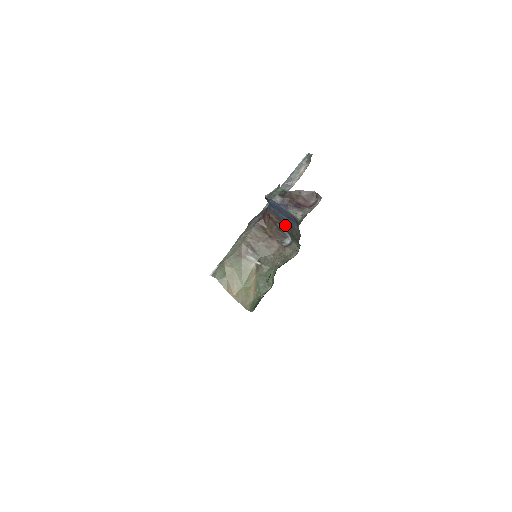
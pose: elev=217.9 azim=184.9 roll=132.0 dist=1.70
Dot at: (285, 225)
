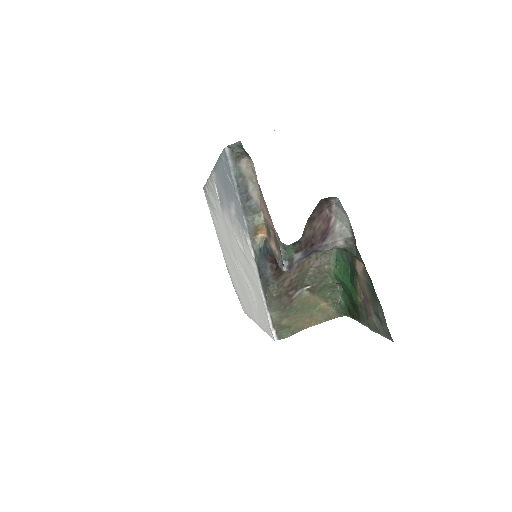
Dot at: occluded
